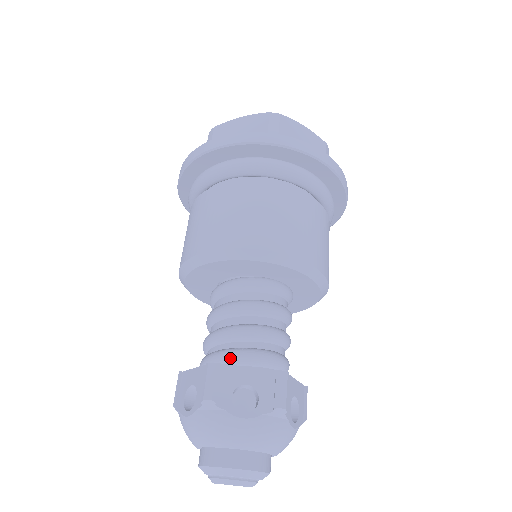
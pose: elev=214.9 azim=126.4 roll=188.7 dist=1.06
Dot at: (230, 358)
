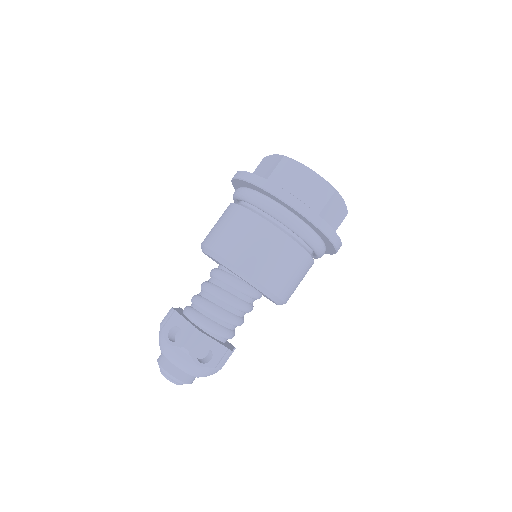
Dot at: (208, 327)
